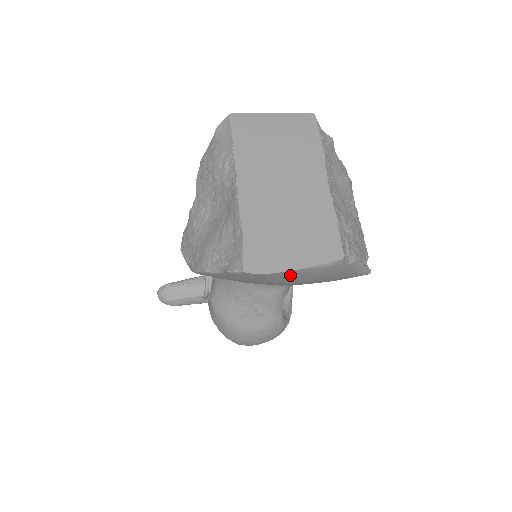
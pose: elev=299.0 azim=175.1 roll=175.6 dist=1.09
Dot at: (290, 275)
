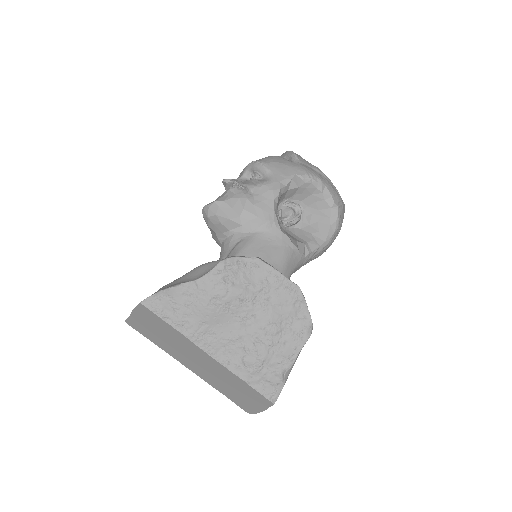
Dot at: occluded
